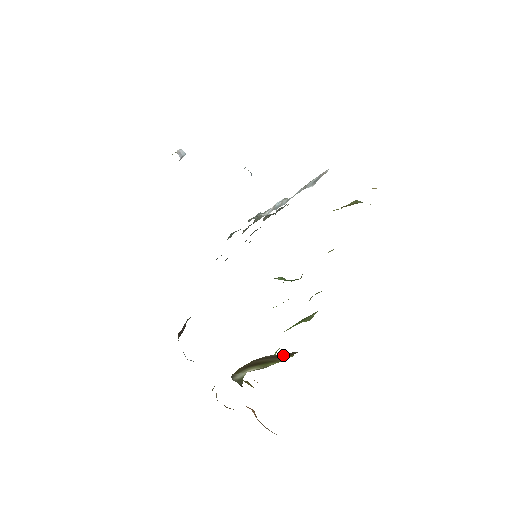
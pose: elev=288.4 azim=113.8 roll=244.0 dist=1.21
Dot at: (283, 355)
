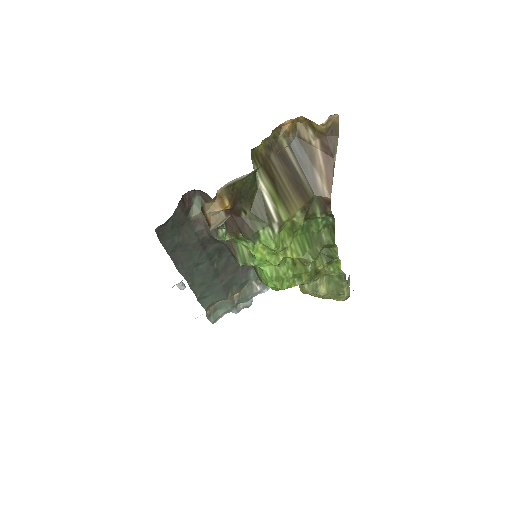
Dot at: (299, 185)
